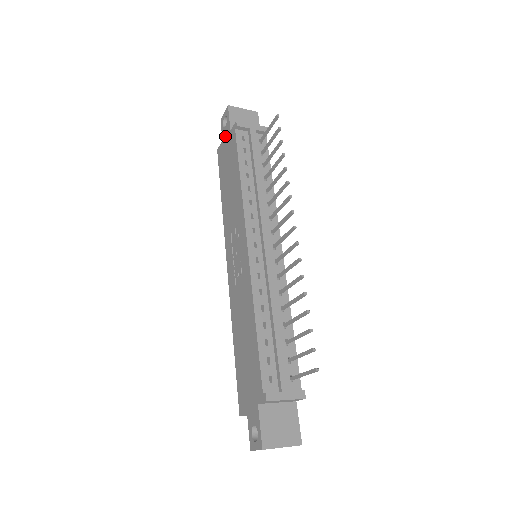
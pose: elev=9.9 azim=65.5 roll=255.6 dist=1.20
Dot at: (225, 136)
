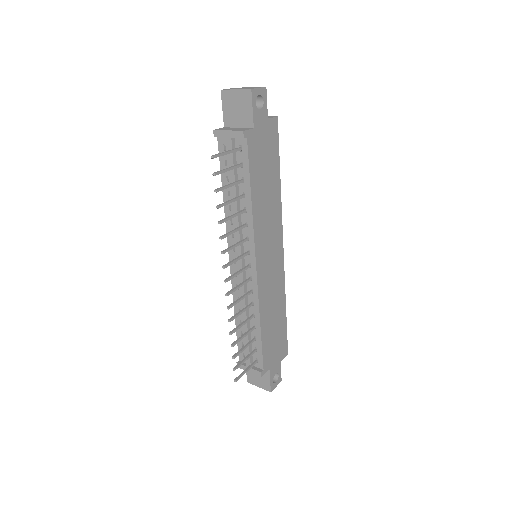
Dot at: occluded
